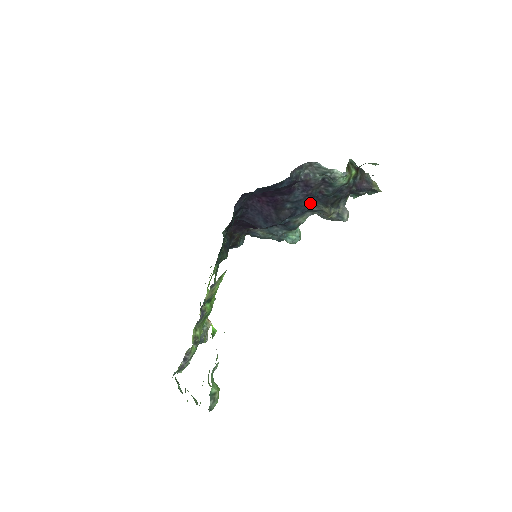
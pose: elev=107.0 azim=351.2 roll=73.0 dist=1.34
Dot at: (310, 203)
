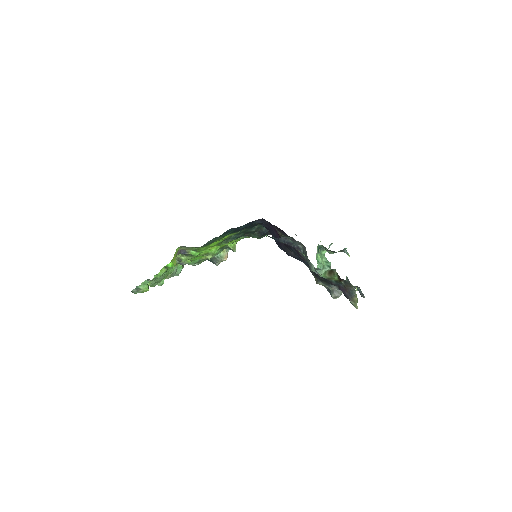
Dot at: (307, 264)
